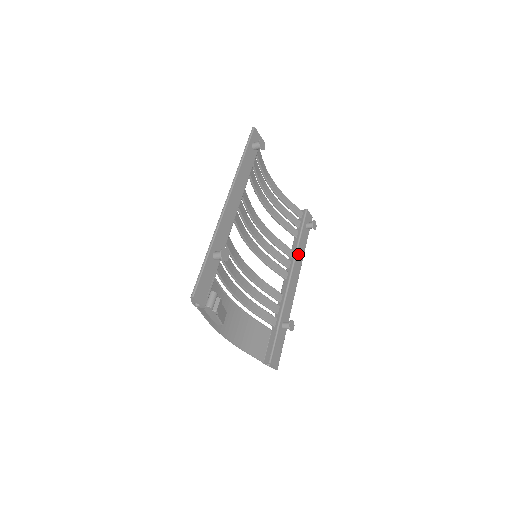
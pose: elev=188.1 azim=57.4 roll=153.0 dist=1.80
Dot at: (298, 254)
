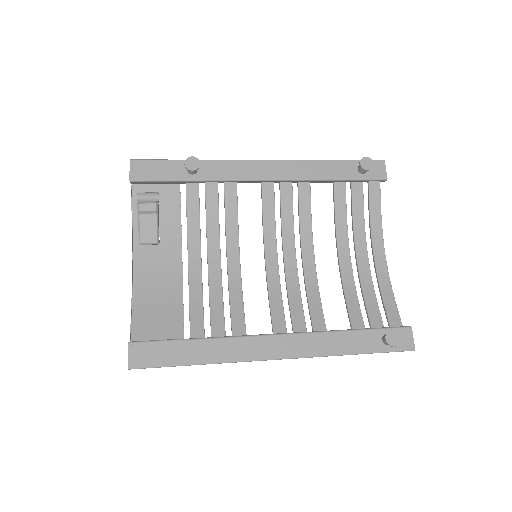
Dot at: (326, 337)
